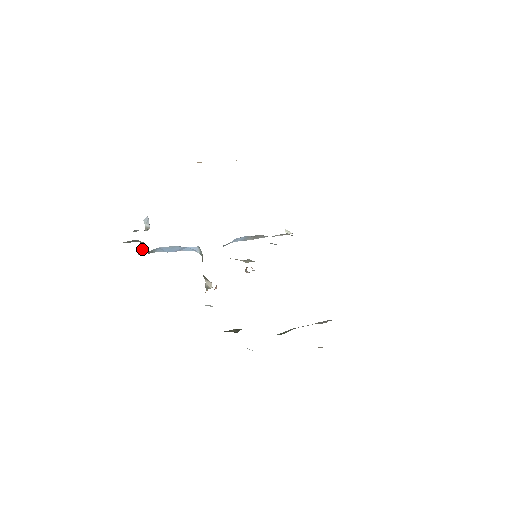
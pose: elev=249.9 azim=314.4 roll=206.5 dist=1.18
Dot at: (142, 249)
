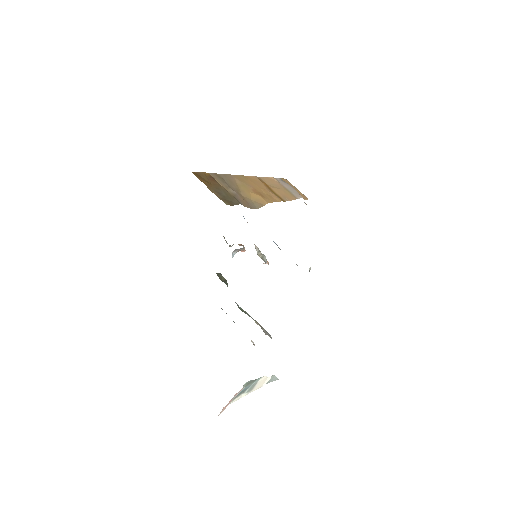
Dot at: occluded
